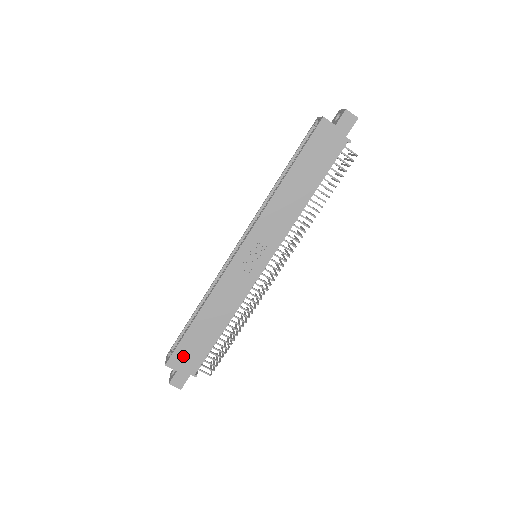
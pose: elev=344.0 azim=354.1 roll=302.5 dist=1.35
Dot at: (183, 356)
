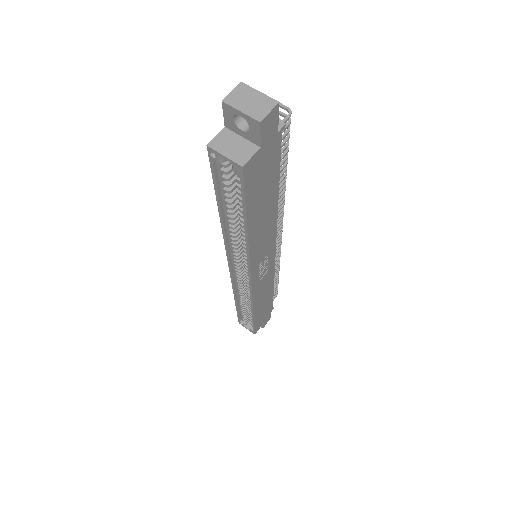
Dot at: (261, 321)
